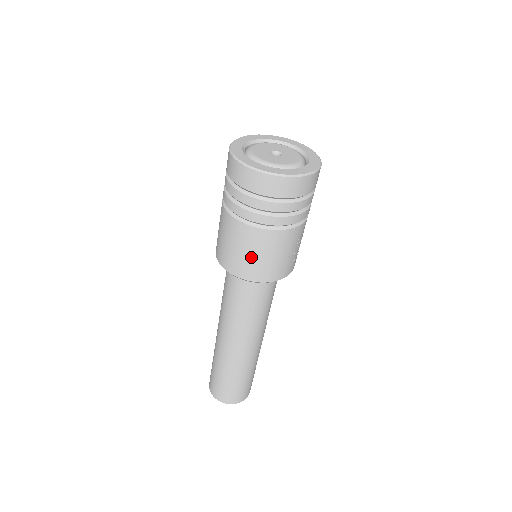
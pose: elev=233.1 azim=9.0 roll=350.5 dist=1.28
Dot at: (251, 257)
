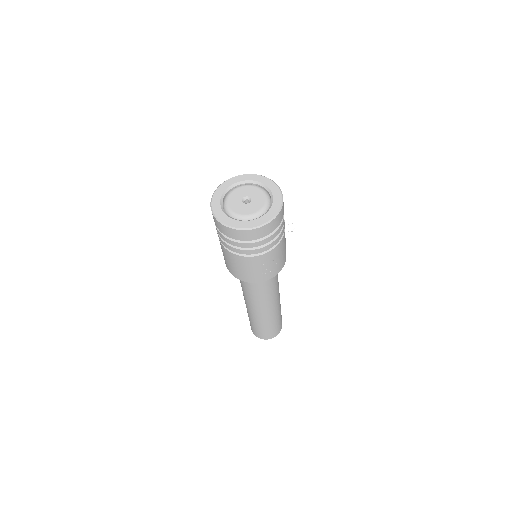
Dot at: (231, 265)
